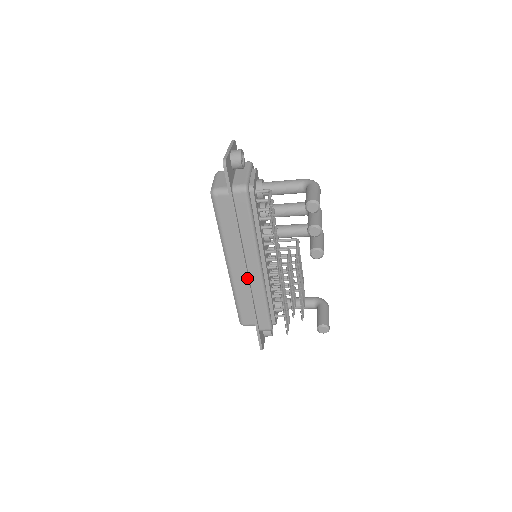
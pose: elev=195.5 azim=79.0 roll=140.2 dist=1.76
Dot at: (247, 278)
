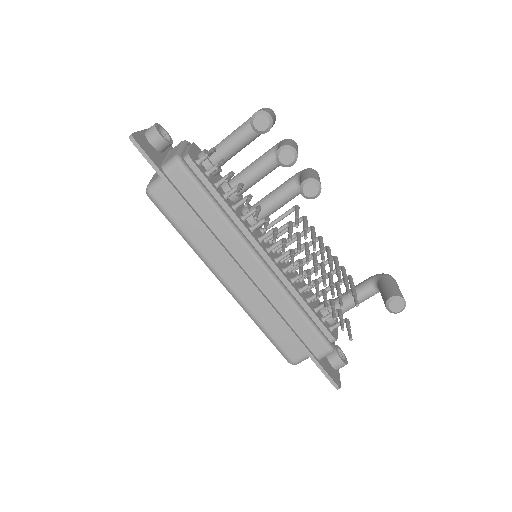
Dot at: (252, 285)
